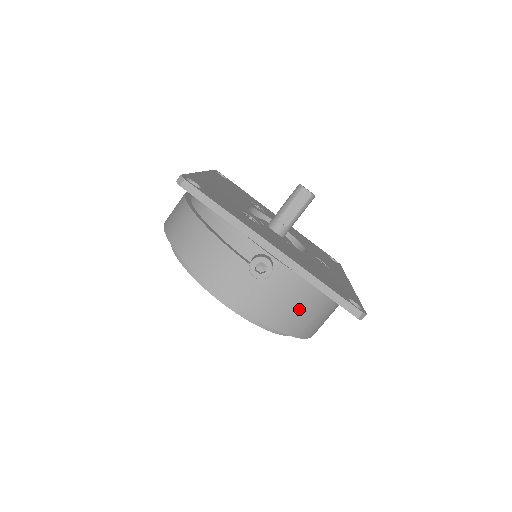
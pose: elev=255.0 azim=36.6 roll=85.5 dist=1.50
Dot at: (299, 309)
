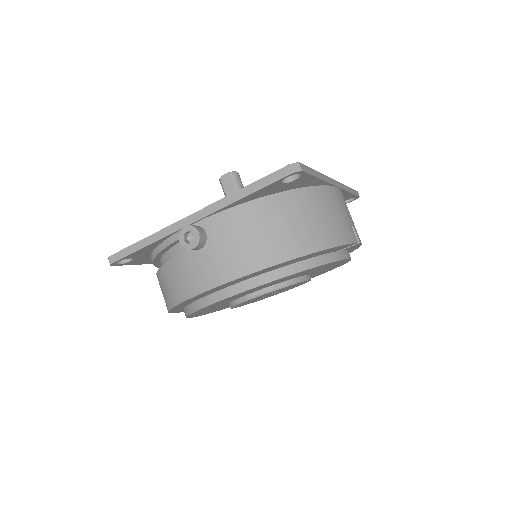
Dot at: (266, 231)
